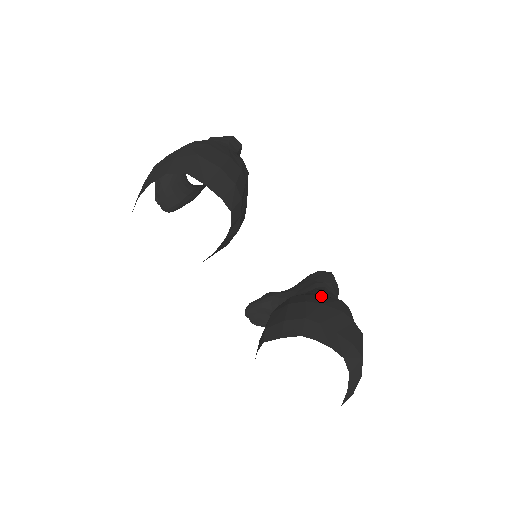
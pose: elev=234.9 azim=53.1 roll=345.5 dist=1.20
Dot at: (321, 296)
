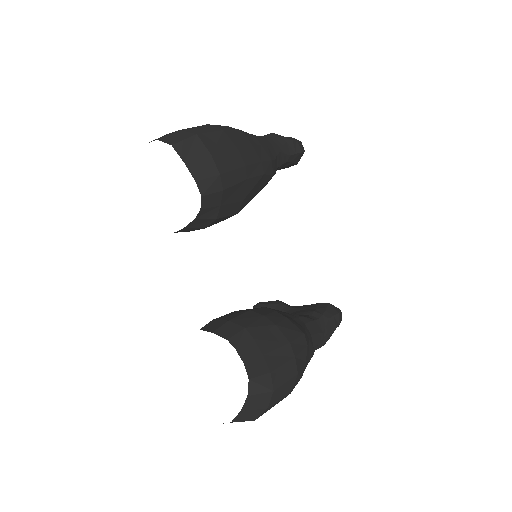
Dot at: (287, 320)
